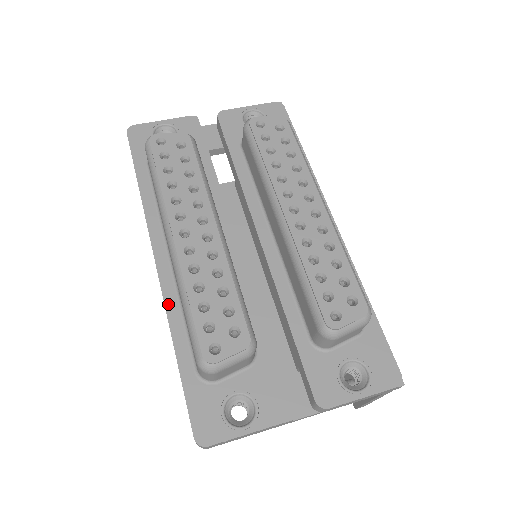
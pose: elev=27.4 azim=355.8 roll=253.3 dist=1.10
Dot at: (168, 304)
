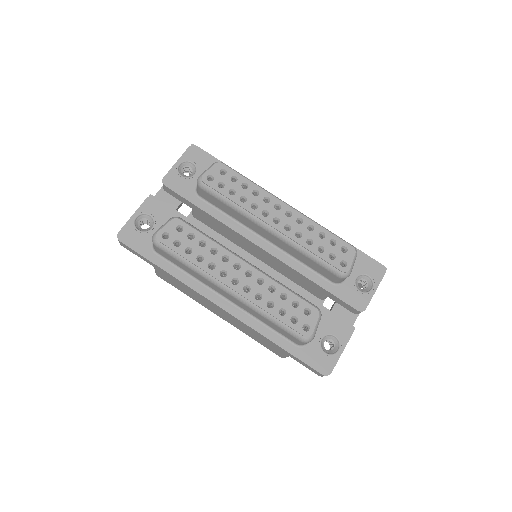
Dot at: (250, 324)
